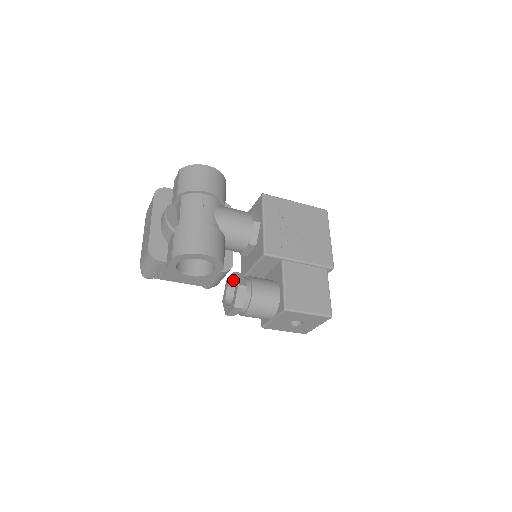
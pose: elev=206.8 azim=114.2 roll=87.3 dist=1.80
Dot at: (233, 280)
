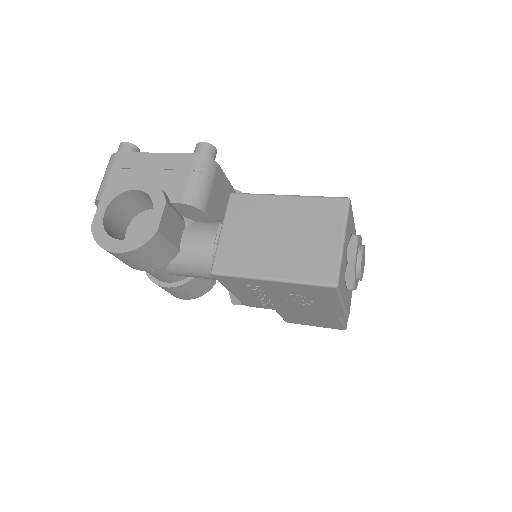
Dot at: occluded
